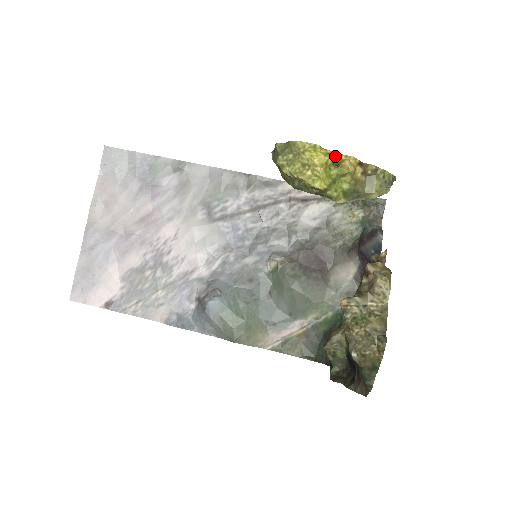
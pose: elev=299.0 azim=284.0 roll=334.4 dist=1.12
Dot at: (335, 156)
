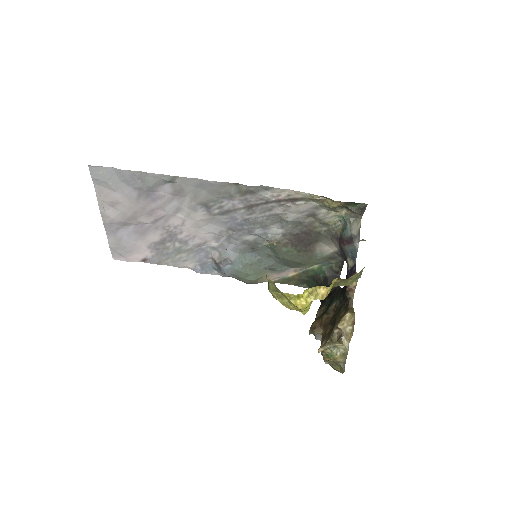
Dot at: (314, 298)
